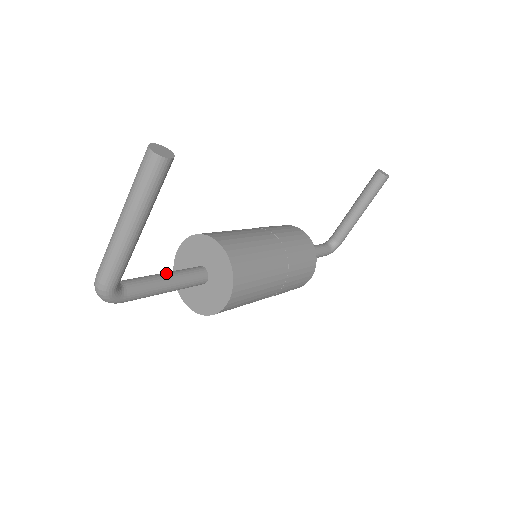
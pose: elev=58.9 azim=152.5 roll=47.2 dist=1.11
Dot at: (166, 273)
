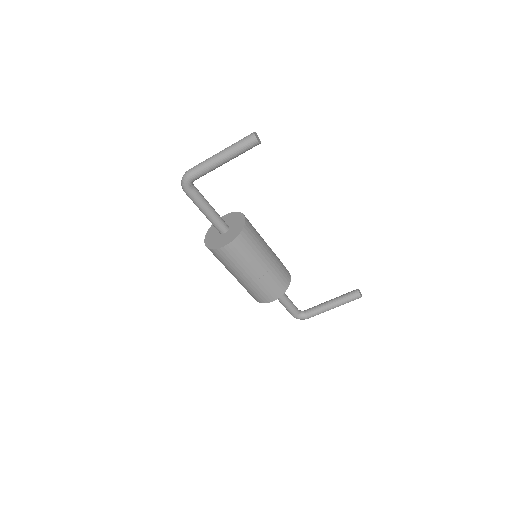
Dot at: (212, 207)
